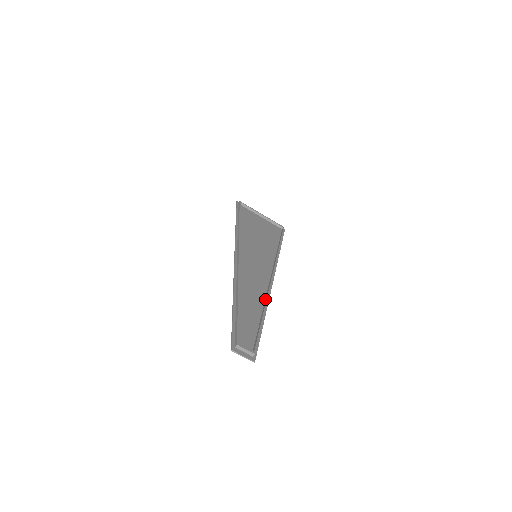
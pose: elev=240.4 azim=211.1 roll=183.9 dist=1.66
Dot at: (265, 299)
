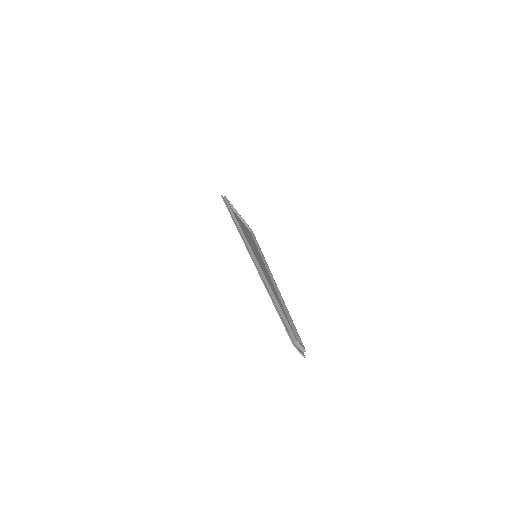
Dot at: (280, 300)
